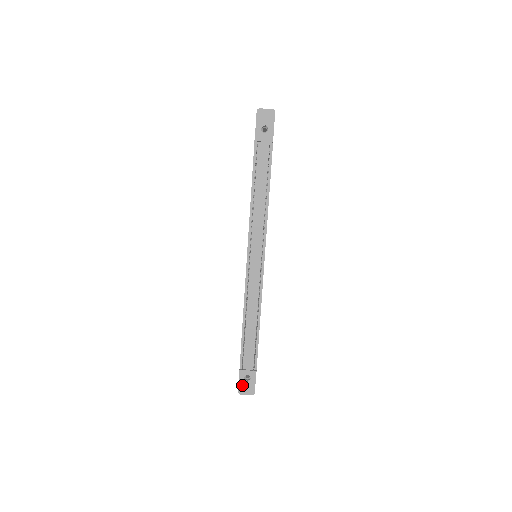
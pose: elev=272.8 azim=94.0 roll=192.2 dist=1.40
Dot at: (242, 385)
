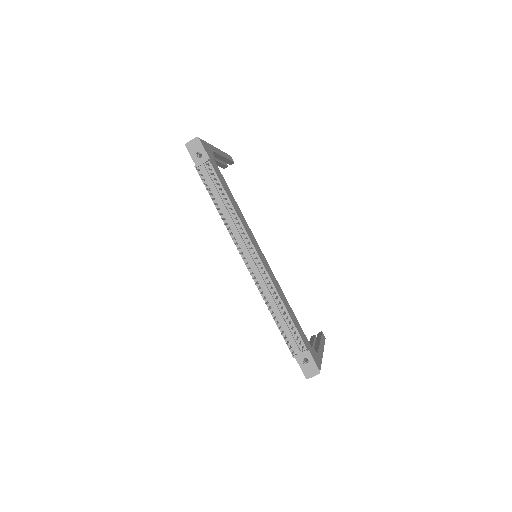
Dot at: (305, 370)
